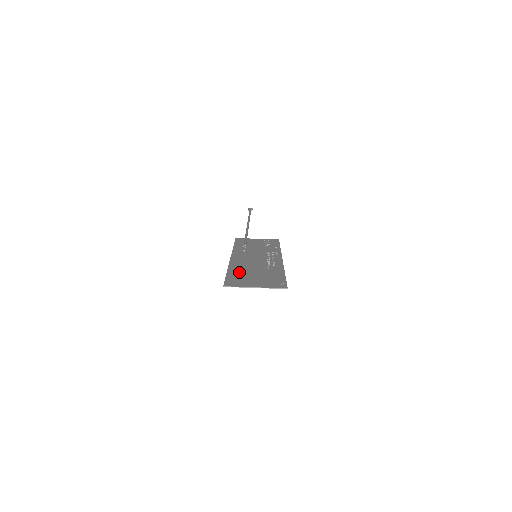
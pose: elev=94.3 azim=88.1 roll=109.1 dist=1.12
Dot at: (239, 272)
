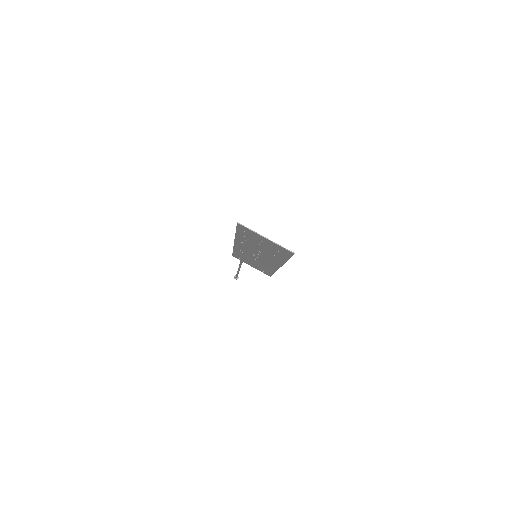
Dot at: (247, 238)
